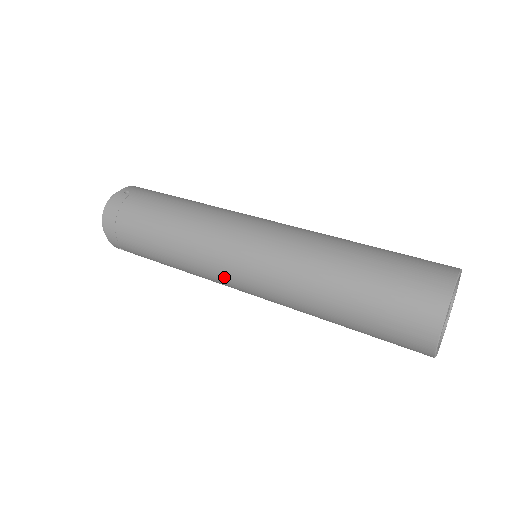
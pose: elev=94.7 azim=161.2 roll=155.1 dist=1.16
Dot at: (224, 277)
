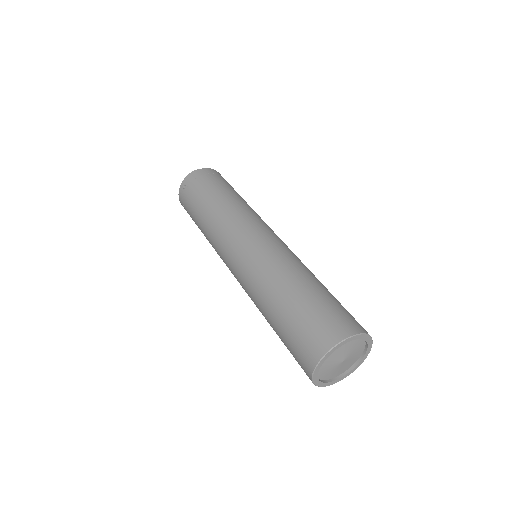
Dot at: occluded
